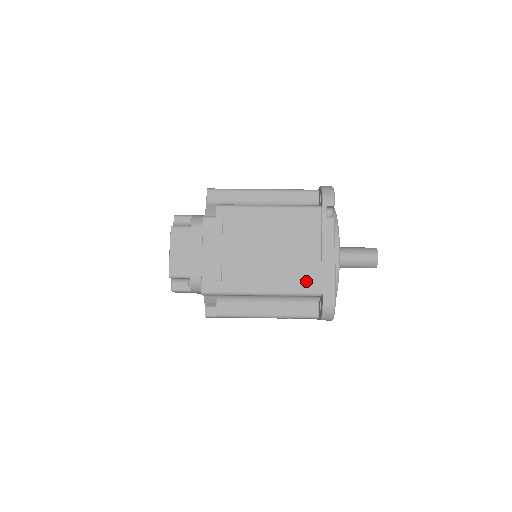
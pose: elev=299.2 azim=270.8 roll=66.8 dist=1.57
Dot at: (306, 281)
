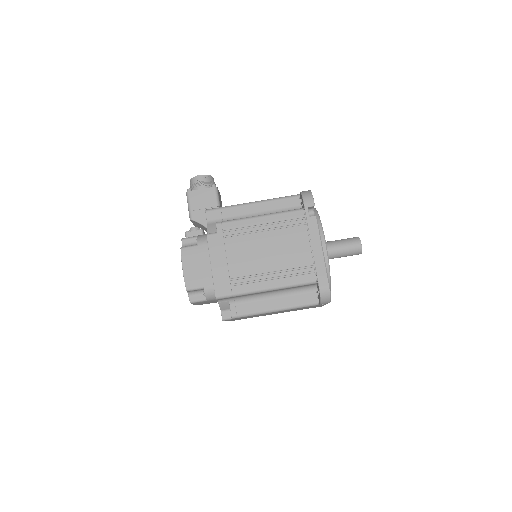
Dot at: occluded
